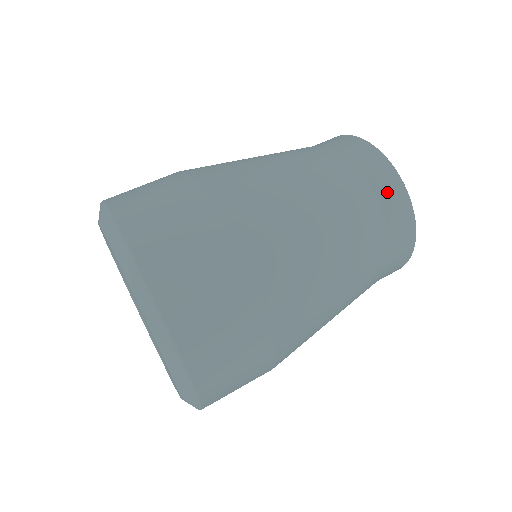
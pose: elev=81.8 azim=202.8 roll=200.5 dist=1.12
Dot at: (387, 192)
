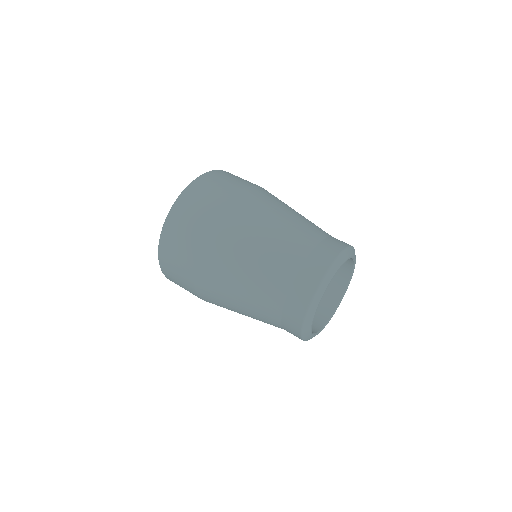
Dot at: (324, 251)
